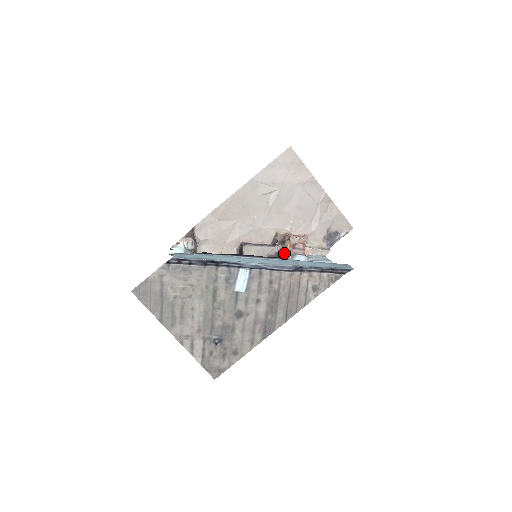
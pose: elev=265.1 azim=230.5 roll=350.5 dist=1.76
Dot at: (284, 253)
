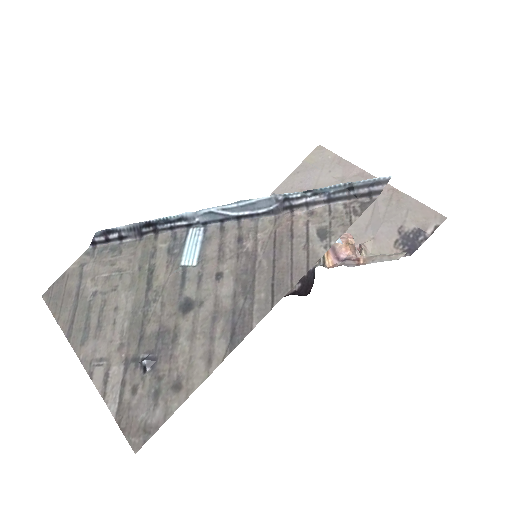
Dot at: occluded
